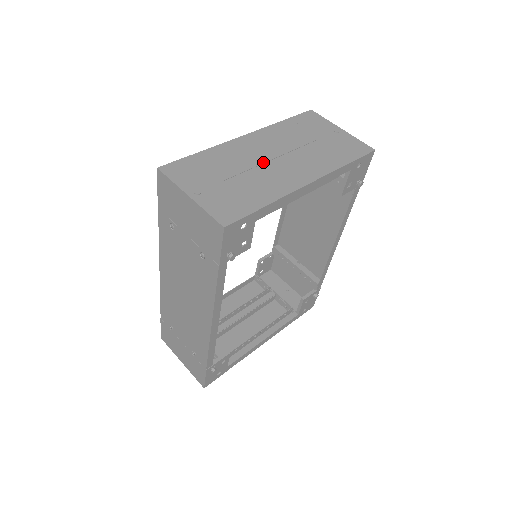
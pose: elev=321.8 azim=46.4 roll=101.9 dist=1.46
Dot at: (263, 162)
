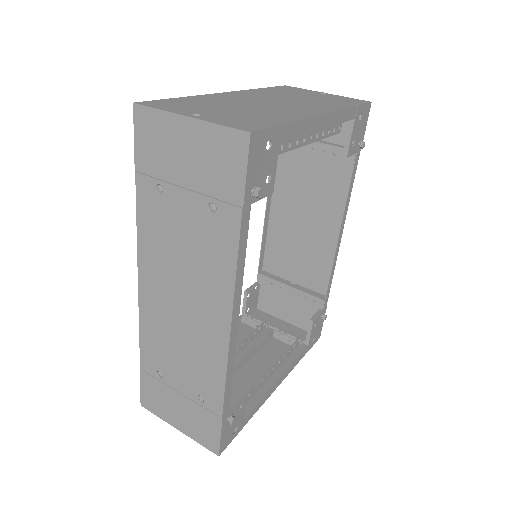
Dot at: (261, 103)
